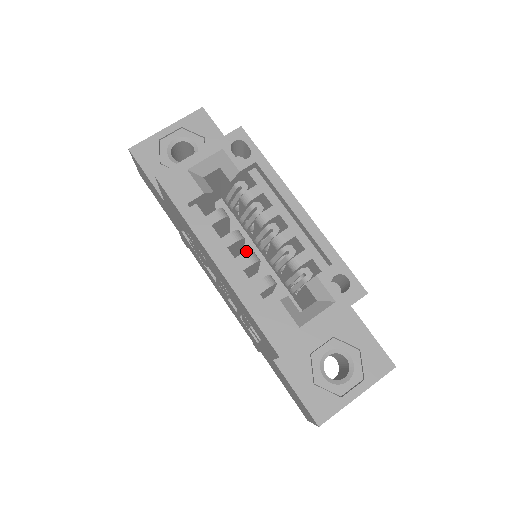
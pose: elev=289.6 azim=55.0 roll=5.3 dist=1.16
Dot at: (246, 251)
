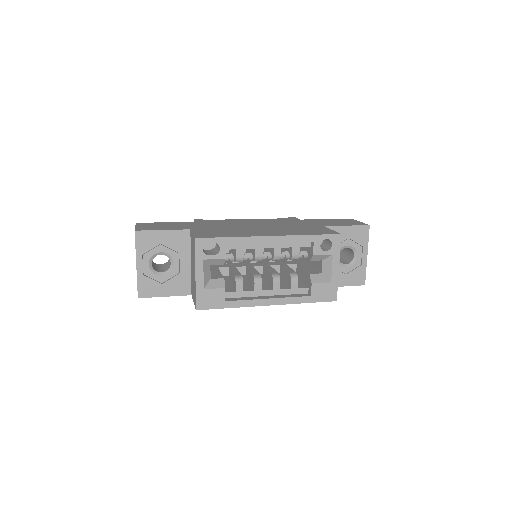
Dot at: occluded
